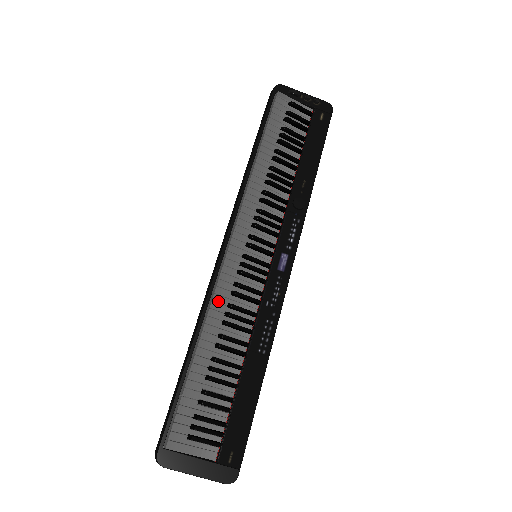
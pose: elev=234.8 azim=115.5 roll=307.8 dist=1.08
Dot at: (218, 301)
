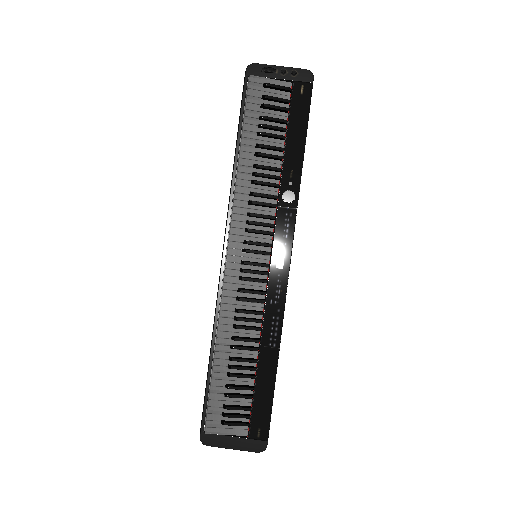
Dot at: (226, 309)
